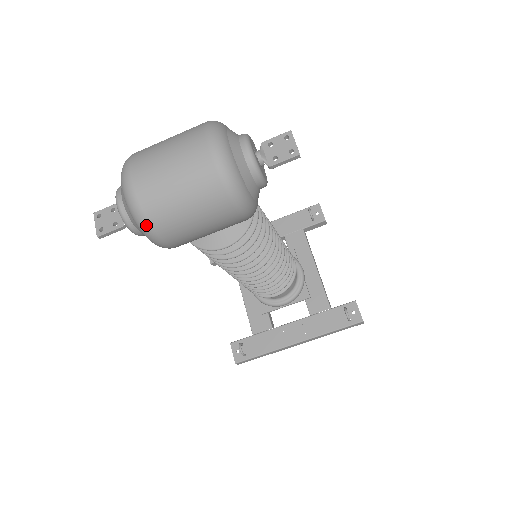
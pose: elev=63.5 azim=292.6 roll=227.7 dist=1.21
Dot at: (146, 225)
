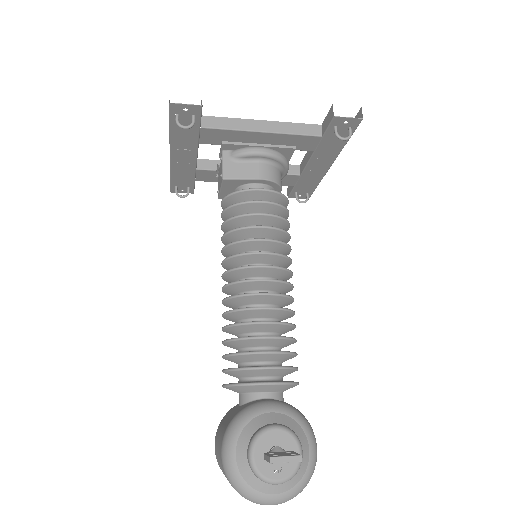
Dot at: occluded
